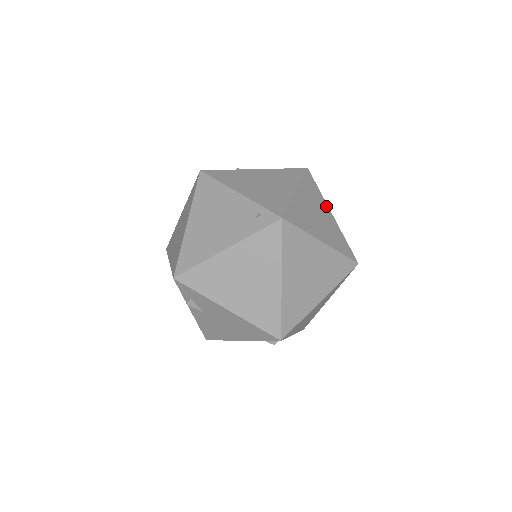
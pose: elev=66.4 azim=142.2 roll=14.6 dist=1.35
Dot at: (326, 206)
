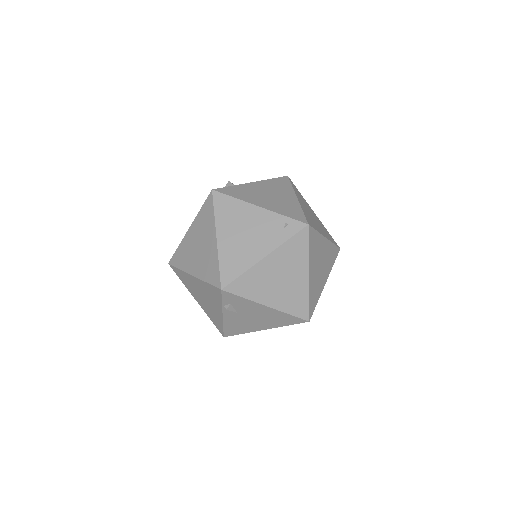
Dot at: (309, 206)
